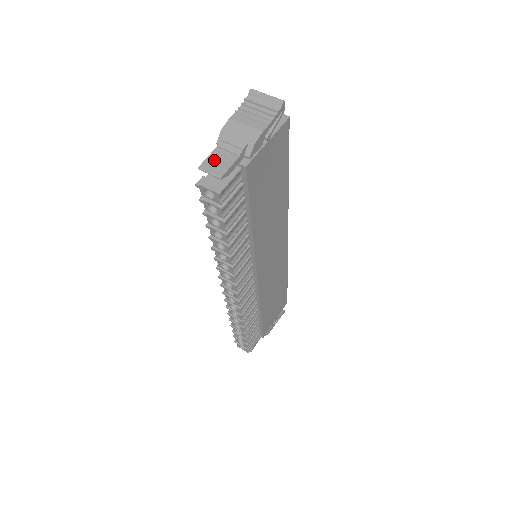
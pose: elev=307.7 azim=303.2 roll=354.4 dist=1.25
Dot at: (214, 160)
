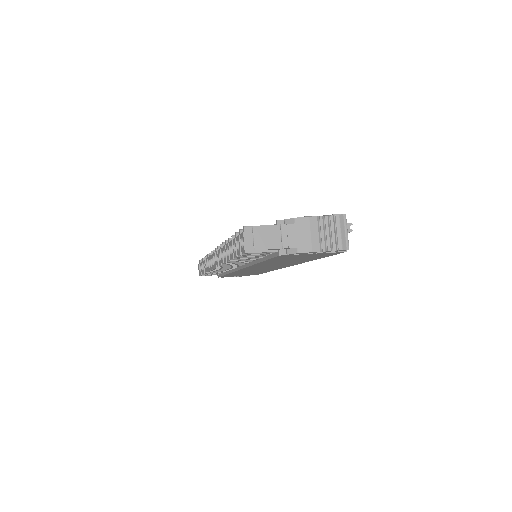
Dot at: (267, 232)
